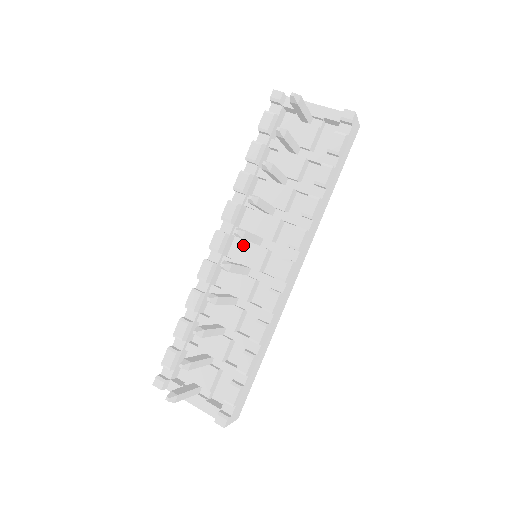
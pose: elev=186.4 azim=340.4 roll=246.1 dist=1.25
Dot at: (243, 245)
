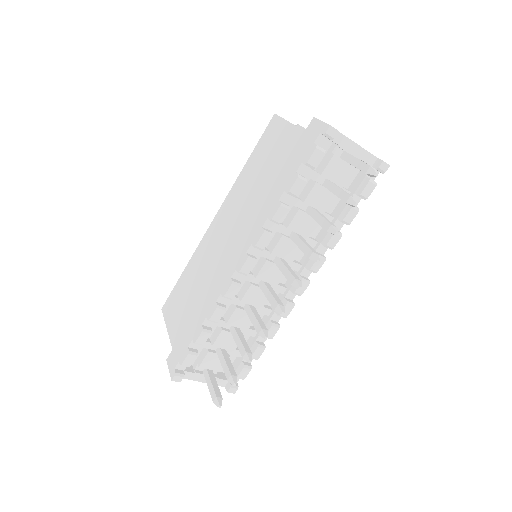
Dot at: (267, 266)
